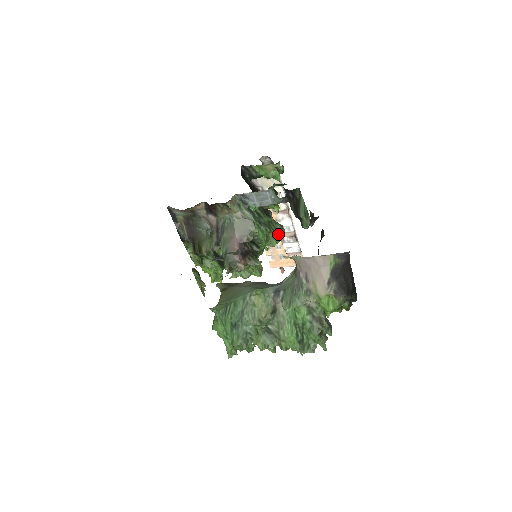
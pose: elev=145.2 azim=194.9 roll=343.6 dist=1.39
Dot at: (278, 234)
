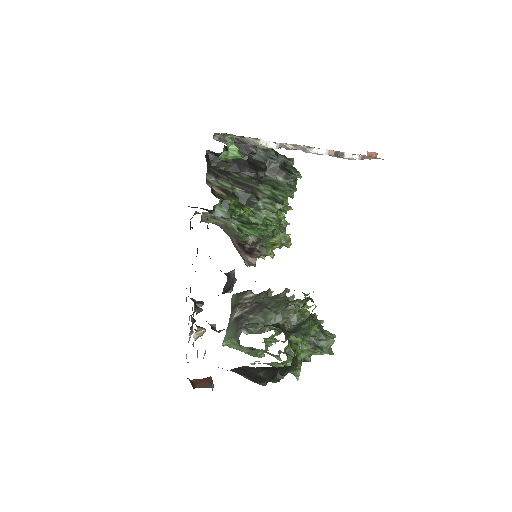
Dot at: (272, 218)
